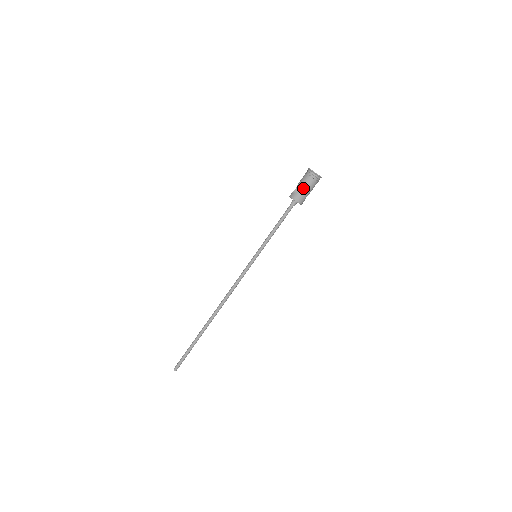
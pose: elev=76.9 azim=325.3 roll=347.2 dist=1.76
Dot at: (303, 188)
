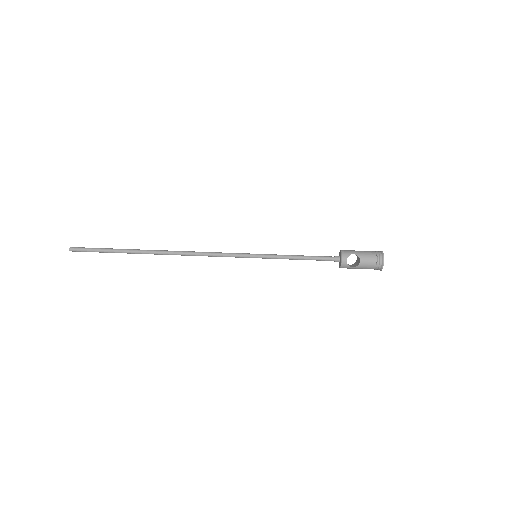
Dot at: occluded
